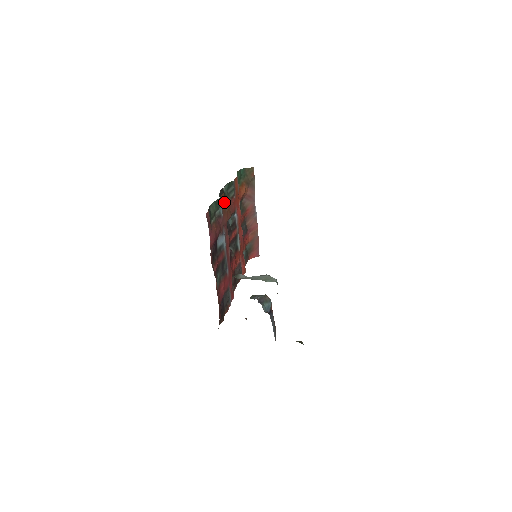
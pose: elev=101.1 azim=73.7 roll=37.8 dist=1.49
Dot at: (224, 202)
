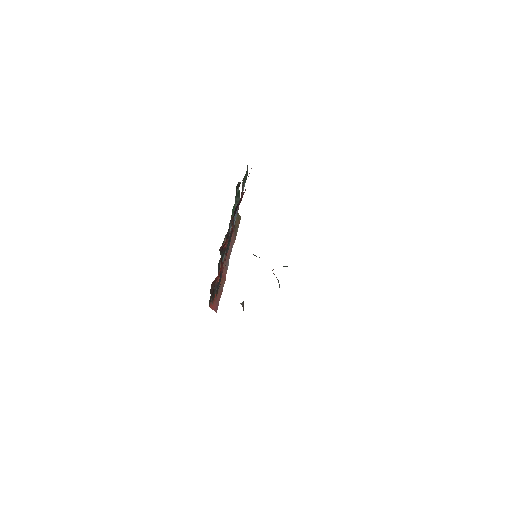
Dot at: occluded
